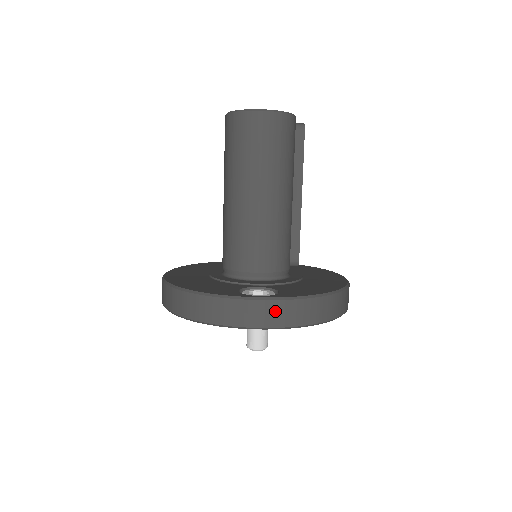
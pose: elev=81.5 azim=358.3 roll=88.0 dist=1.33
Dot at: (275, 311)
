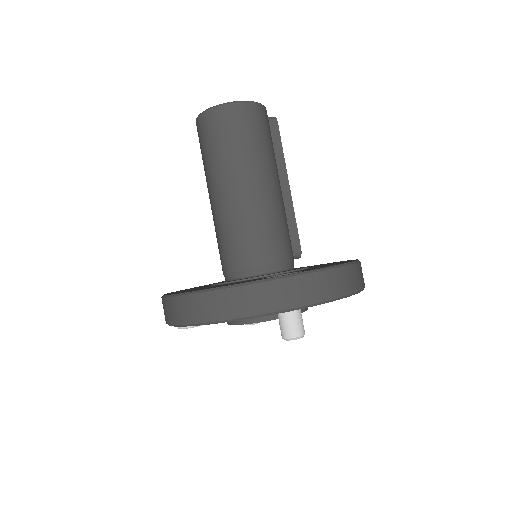
Dot at: (310, 285)
